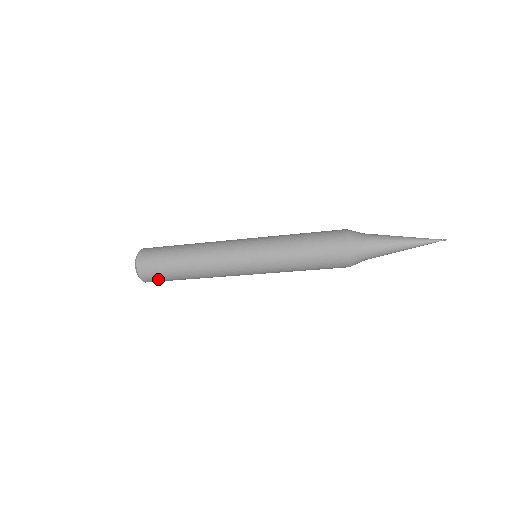
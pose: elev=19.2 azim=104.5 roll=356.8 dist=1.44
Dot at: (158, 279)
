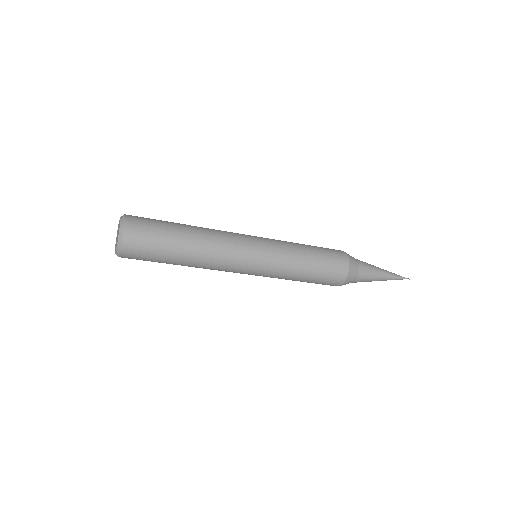
Dot at: (145, 247)
